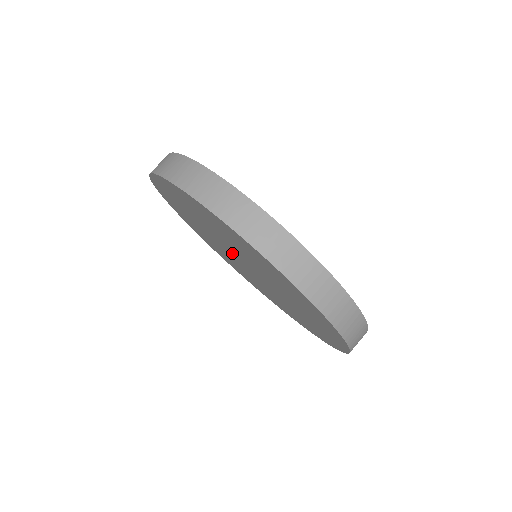
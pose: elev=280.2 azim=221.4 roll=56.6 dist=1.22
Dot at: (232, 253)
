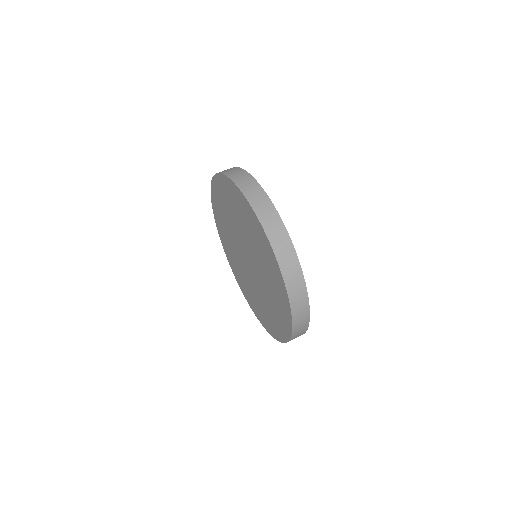
Dot at: (245, 248)
